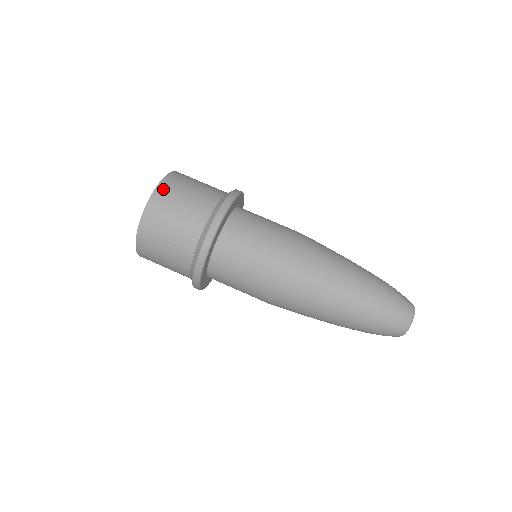
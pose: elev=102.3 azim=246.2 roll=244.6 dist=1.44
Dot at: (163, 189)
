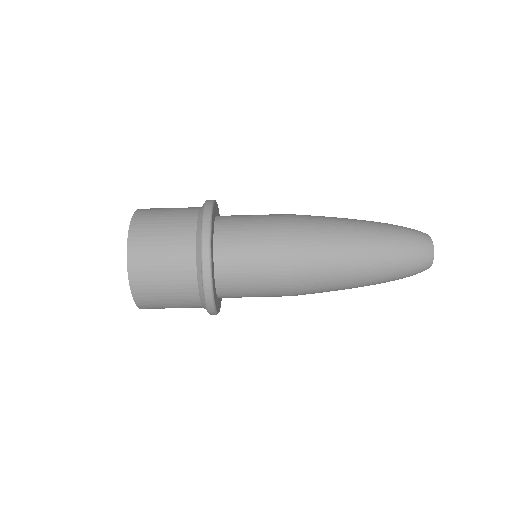
Dot at: (136, 280)
